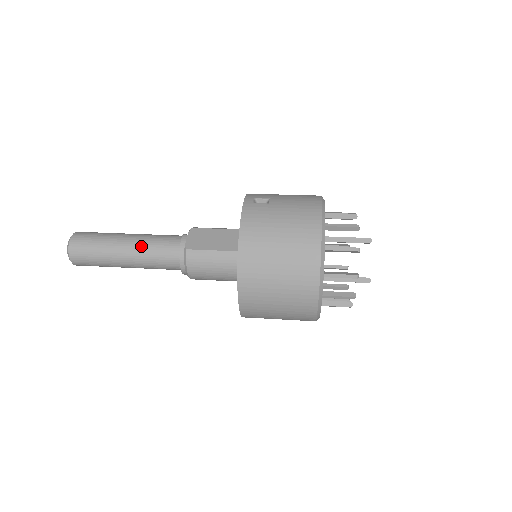
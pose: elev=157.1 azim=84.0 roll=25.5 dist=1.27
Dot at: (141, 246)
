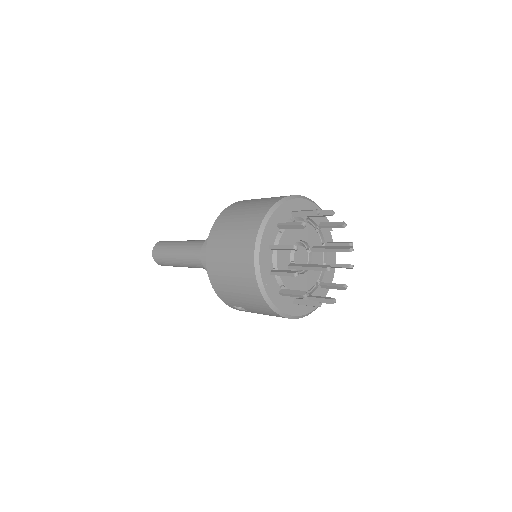
Dot at: occluded
